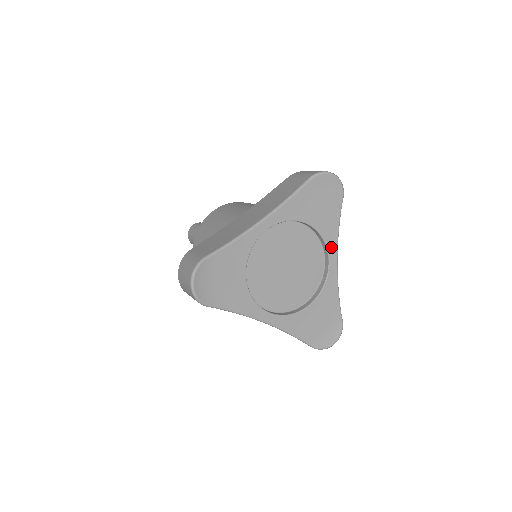
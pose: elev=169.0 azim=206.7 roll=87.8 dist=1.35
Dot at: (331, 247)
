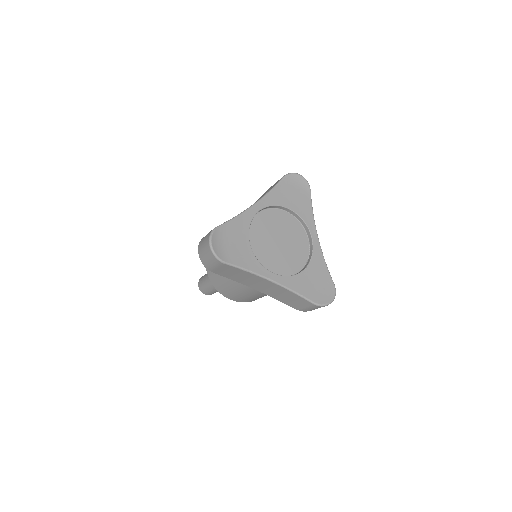
Dot at: (310, 226)
